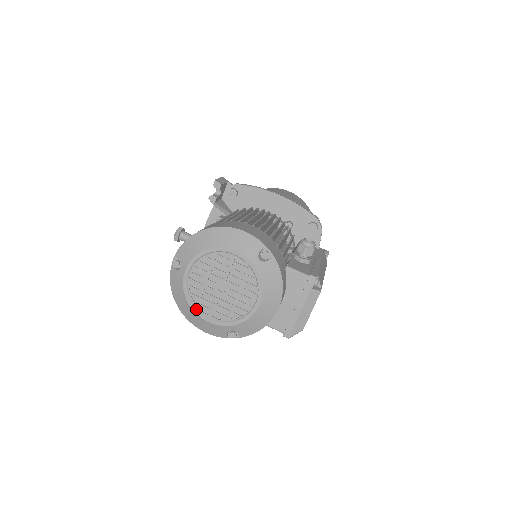
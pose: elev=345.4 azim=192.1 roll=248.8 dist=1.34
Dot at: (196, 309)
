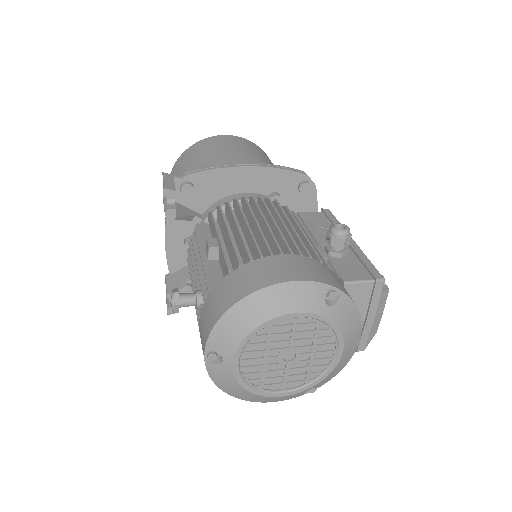
Dot at: (262, 392)
